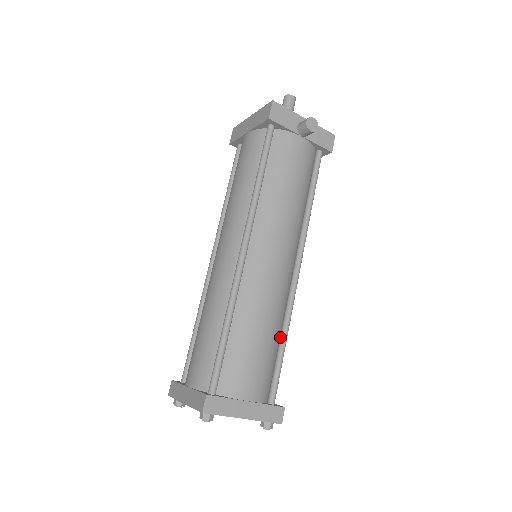
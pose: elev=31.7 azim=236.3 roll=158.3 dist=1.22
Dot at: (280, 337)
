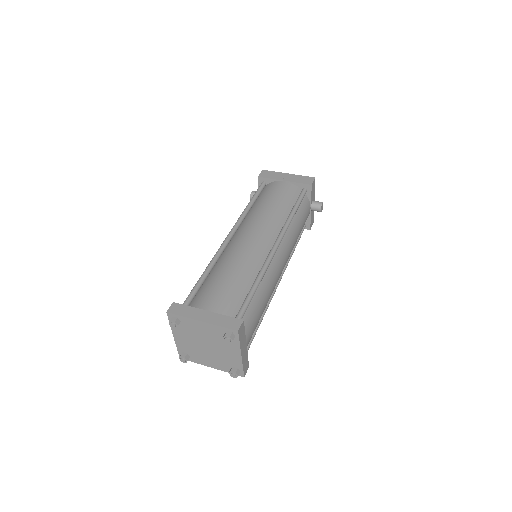
Dot at: occluded
